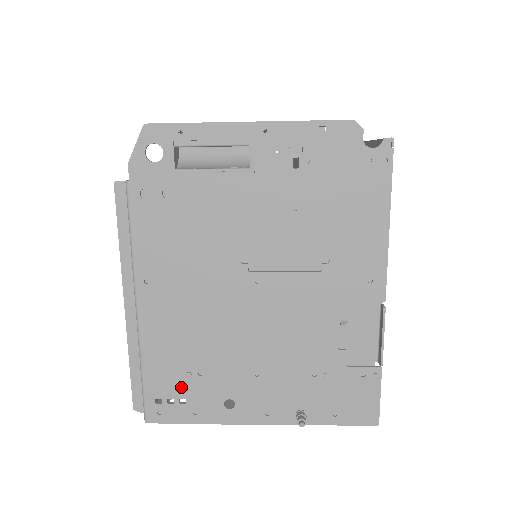
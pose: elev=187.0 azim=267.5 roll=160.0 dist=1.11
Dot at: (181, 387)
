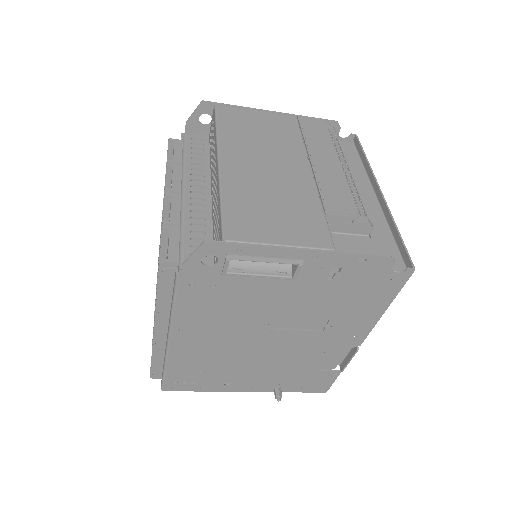
Dot at: (194, 377)
